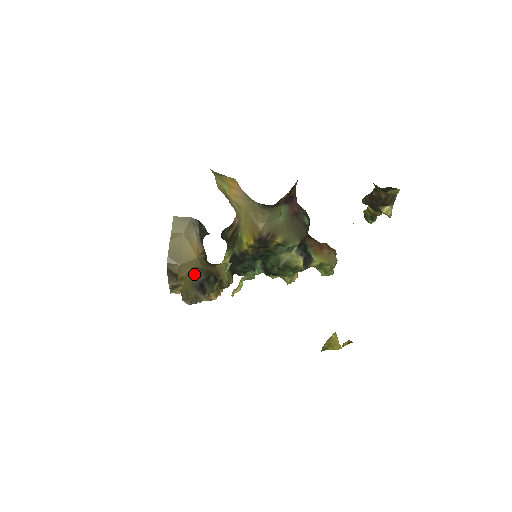
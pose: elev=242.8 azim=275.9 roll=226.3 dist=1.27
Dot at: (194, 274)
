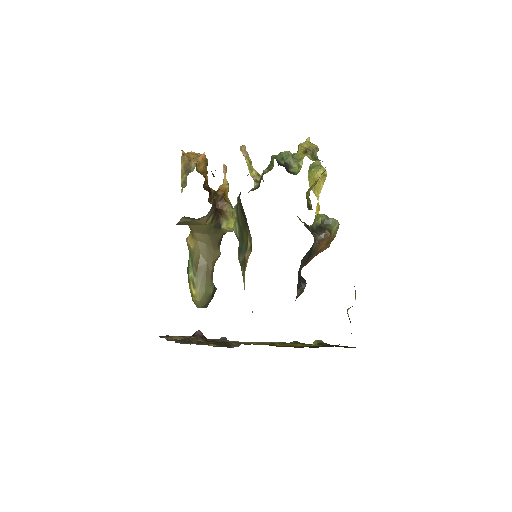
Dot at: occluded
